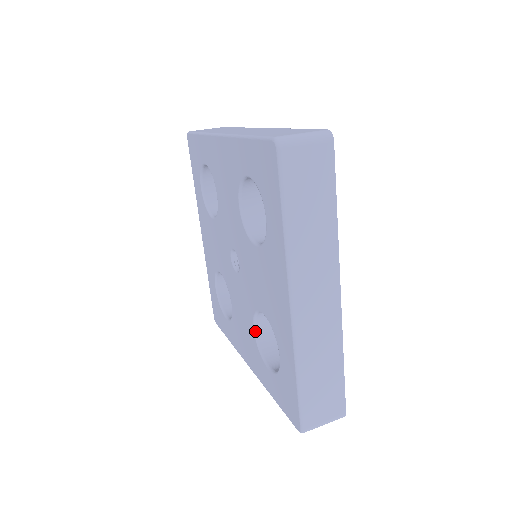
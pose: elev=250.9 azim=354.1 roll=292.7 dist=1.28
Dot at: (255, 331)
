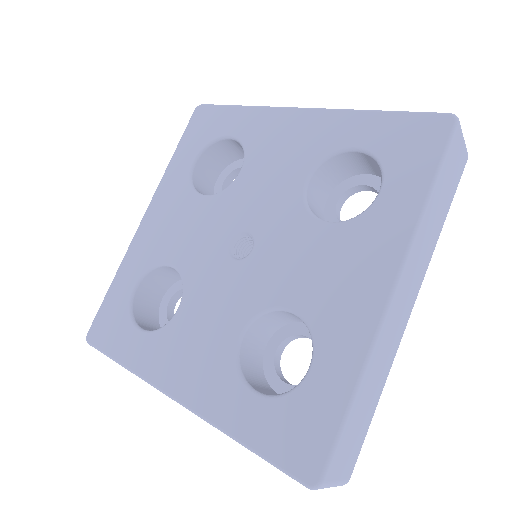
Dot at: (240, 339)
